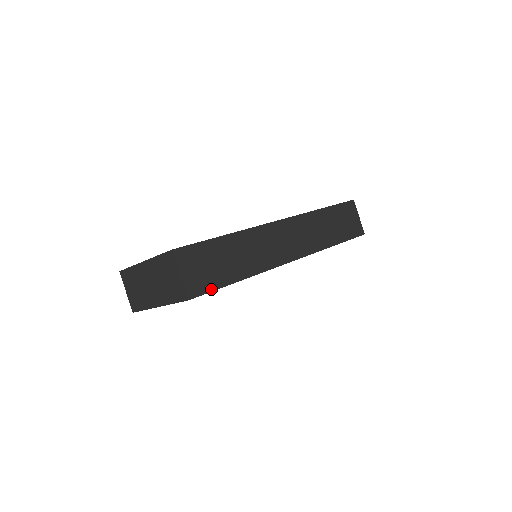
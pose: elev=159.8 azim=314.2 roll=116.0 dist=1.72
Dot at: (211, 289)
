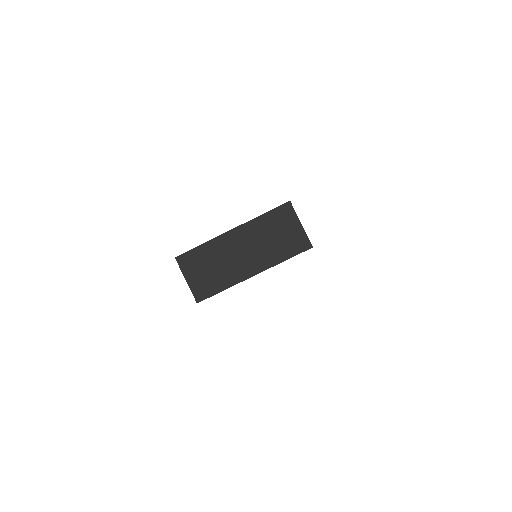
Dot at: occluded
